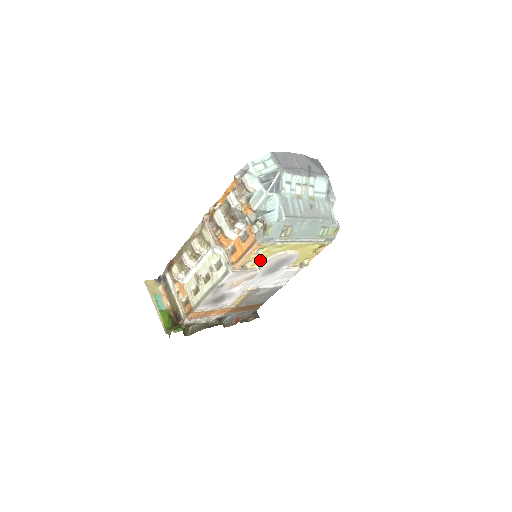
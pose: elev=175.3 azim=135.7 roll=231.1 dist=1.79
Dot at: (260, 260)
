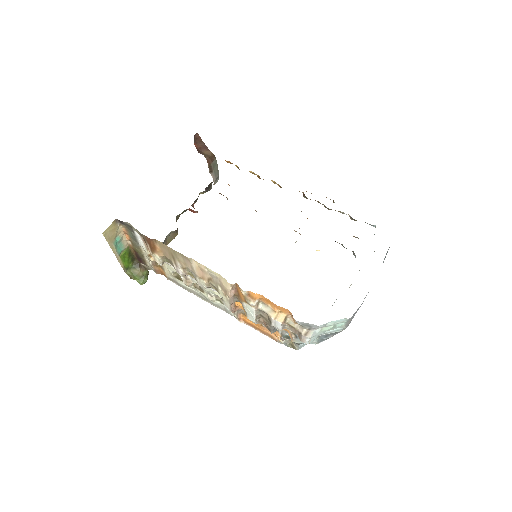
Dot at: occluded
